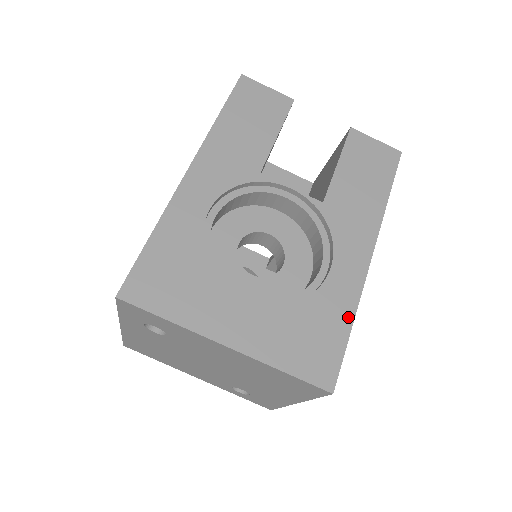
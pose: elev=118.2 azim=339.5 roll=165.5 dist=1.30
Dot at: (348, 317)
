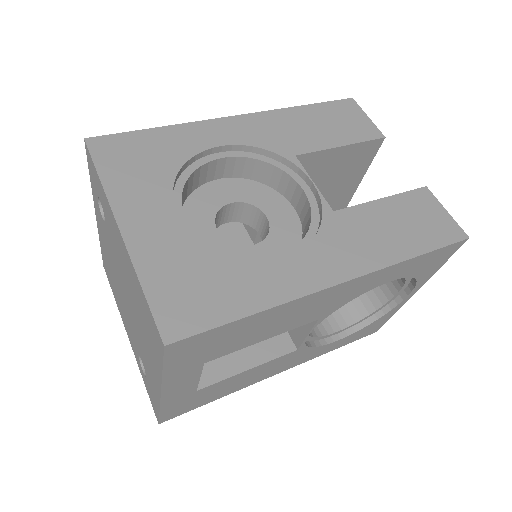
Dot at: (257, 304)
